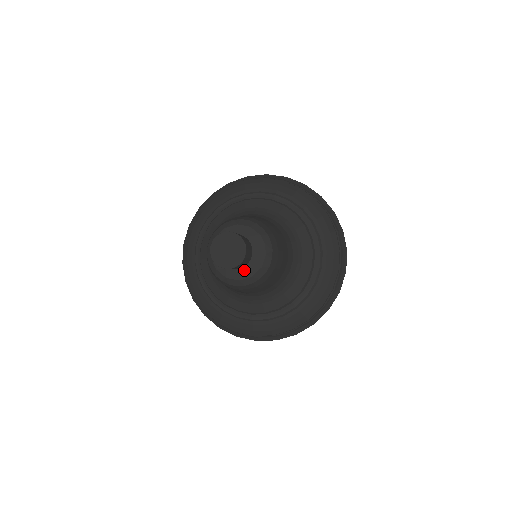
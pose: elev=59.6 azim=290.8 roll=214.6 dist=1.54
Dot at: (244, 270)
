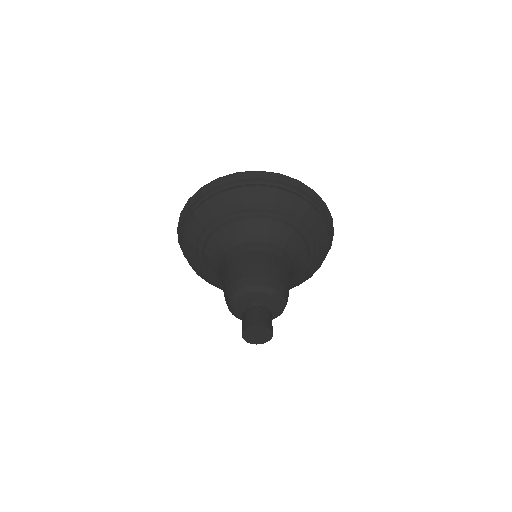
Dot at: occluded
